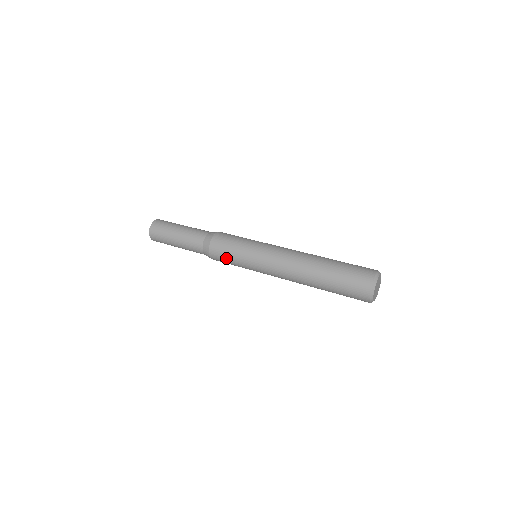
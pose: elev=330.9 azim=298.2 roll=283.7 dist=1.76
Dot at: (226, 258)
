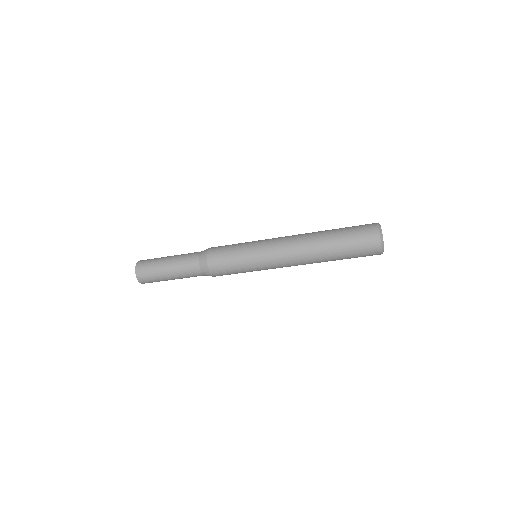
Dot at: (228, 246)
